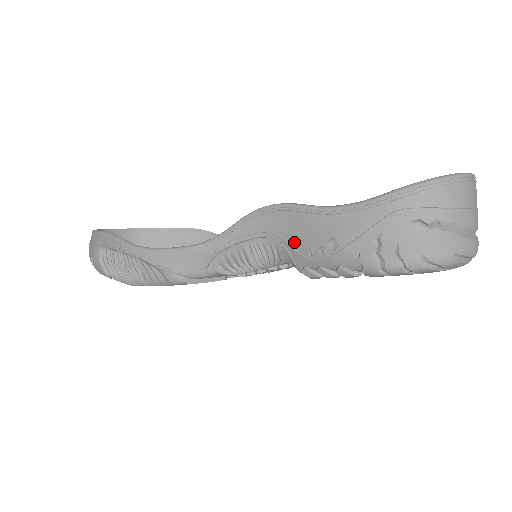
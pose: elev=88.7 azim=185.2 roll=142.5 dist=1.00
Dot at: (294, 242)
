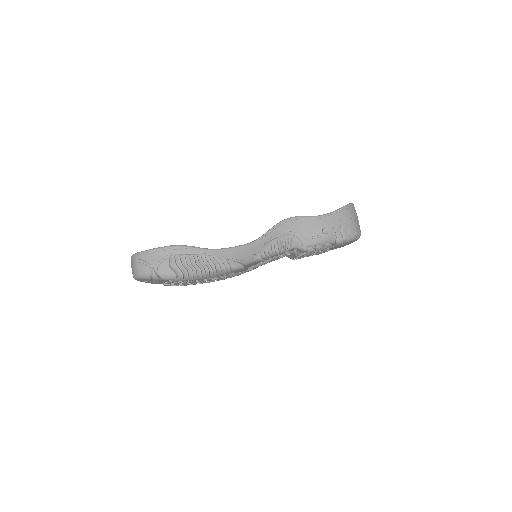
Dot at: (303, 234)
